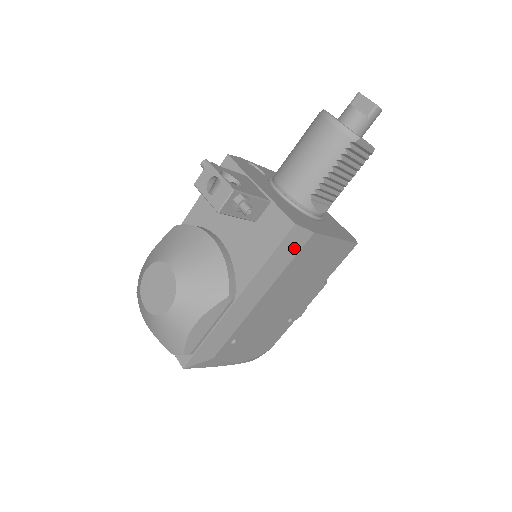
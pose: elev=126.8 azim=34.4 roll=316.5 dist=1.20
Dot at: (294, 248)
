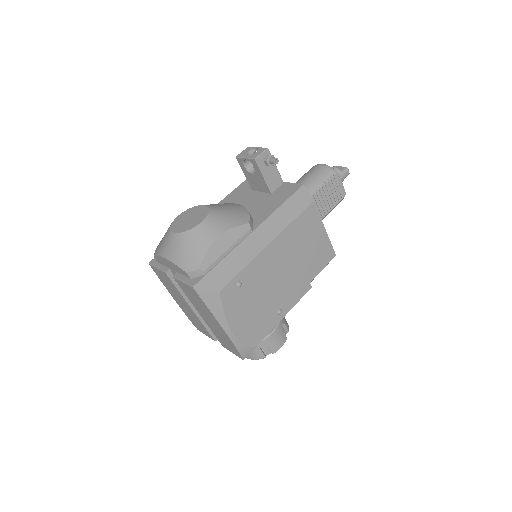
Dot at: (300, 206)
